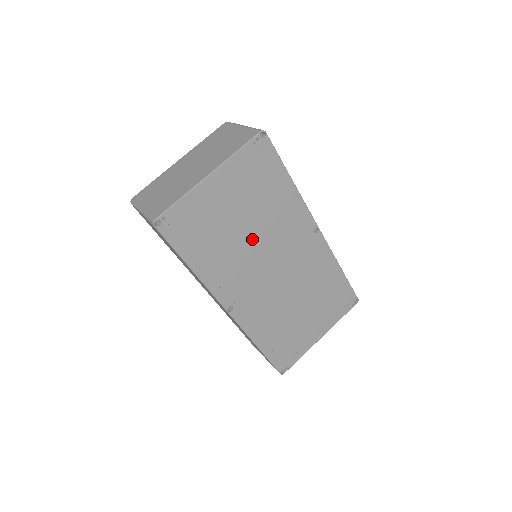
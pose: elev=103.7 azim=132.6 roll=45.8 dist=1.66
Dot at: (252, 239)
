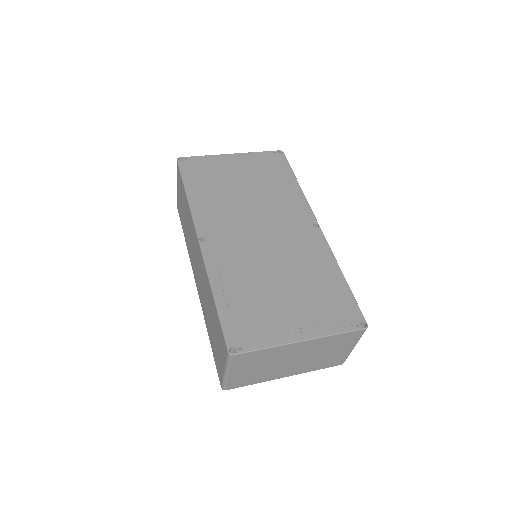
Dot at: (248, 201)
